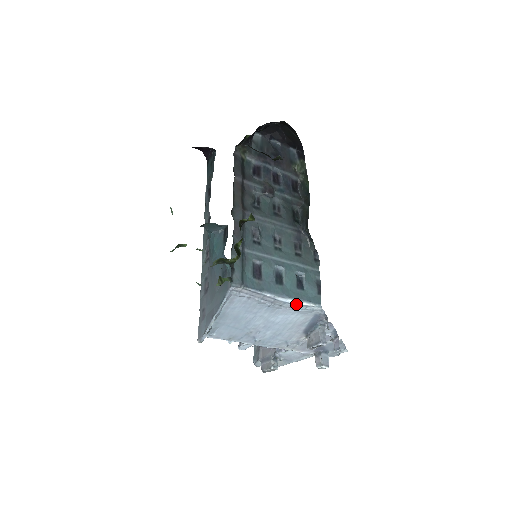
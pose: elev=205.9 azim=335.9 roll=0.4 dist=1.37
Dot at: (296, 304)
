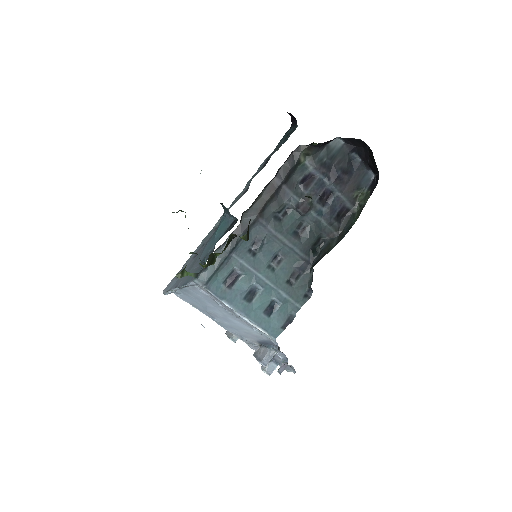
Dot at: (252, 325)
